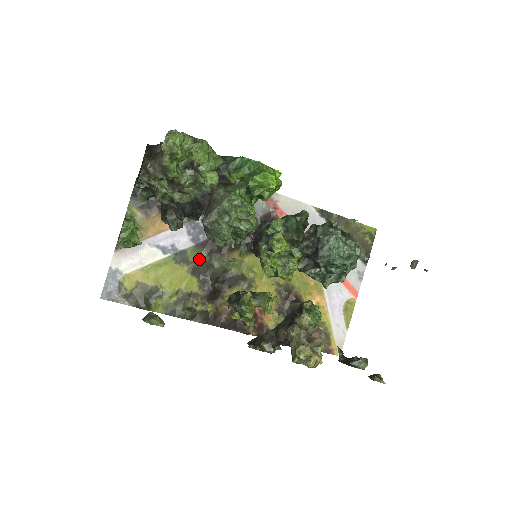
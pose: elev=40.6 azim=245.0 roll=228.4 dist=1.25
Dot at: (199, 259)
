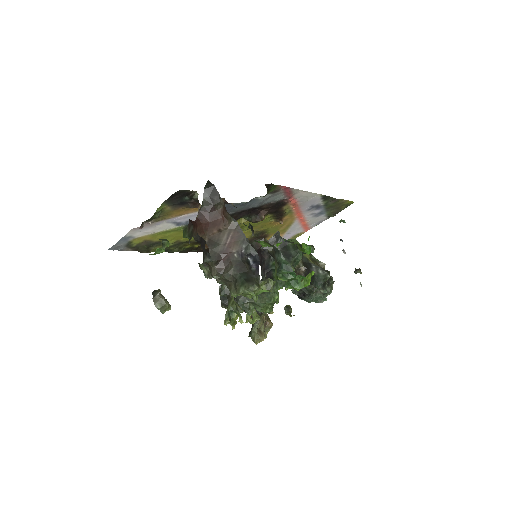
Dot at: occluded
